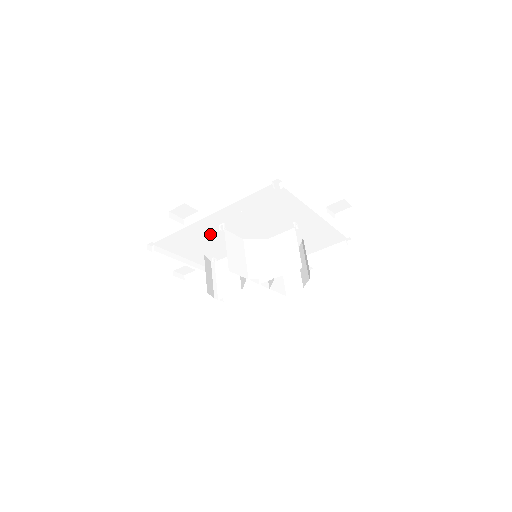
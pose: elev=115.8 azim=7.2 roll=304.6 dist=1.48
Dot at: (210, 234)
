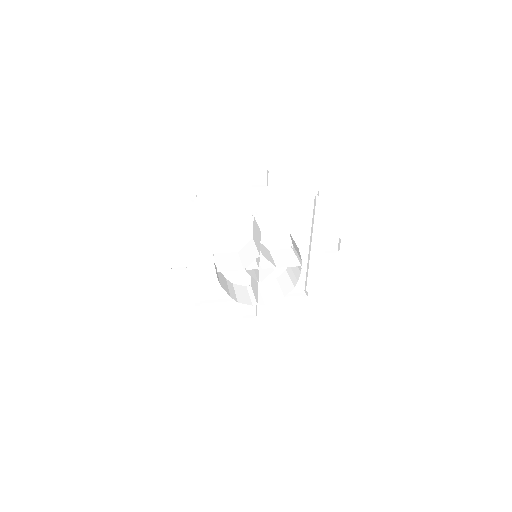
Dot at: occluded
